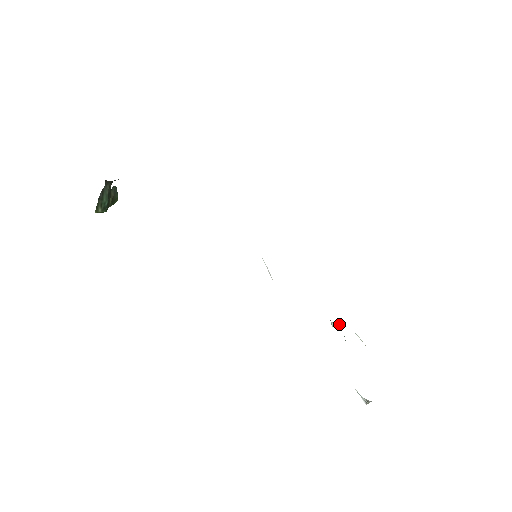
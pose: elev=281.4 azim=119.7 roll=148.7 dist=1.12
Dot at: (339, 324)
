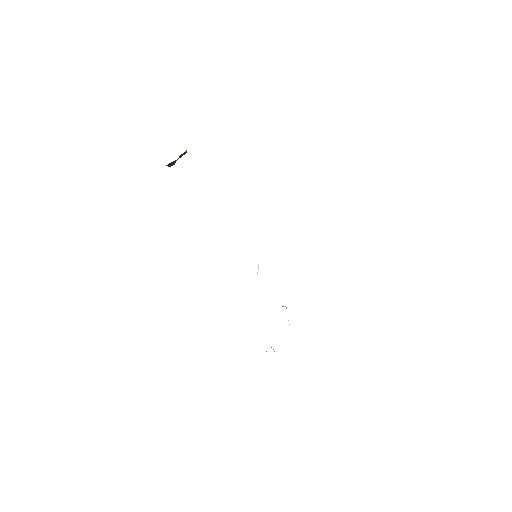
Dot at: occluded
